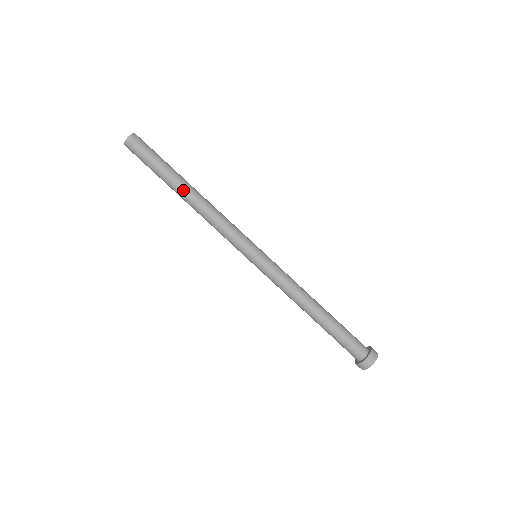
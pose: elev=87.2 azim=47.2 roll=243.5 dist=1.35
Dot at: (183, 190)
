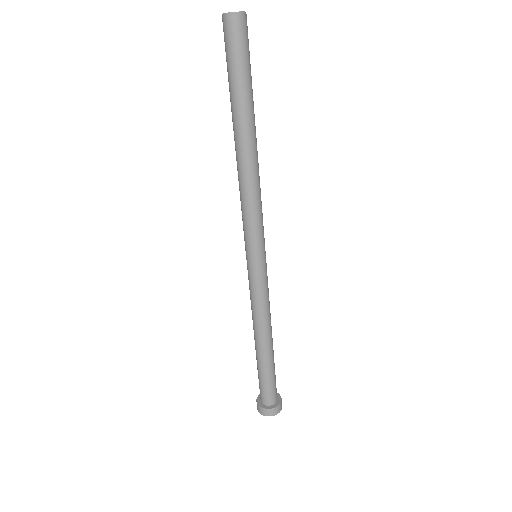
Dot at: (247, 133)
